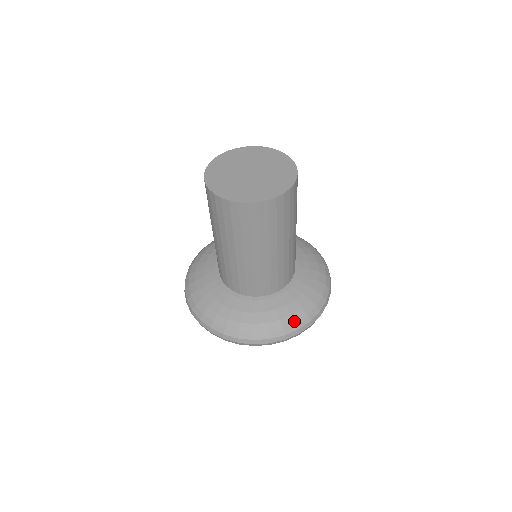
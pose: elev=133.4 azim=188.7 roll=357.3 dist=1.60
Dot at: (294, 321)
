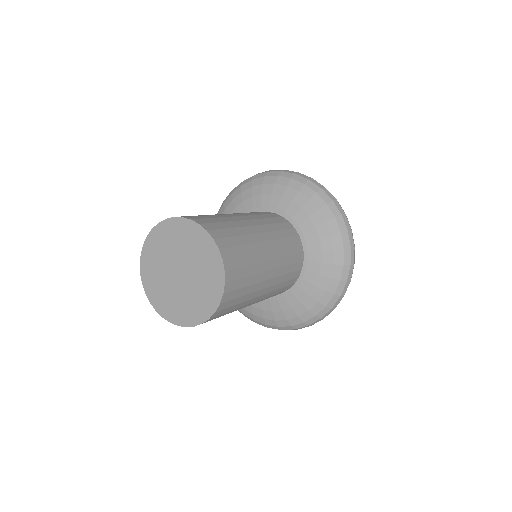
Dot at: (313, 315)
